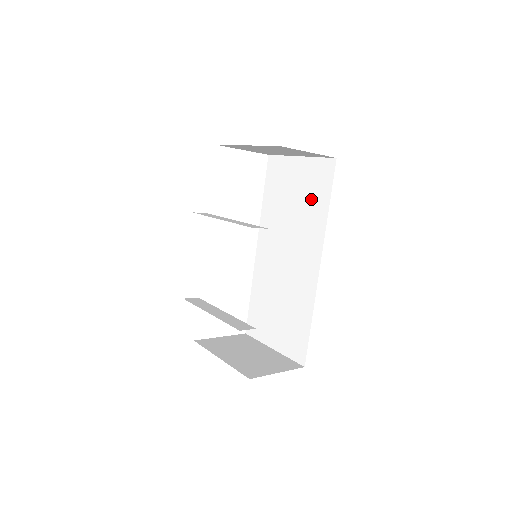
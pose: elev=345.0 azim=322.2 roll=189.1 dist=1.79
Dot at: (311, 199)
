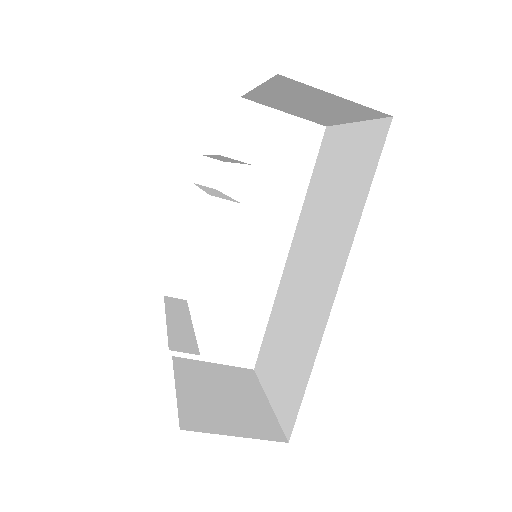
Dot at: (351, 184)
